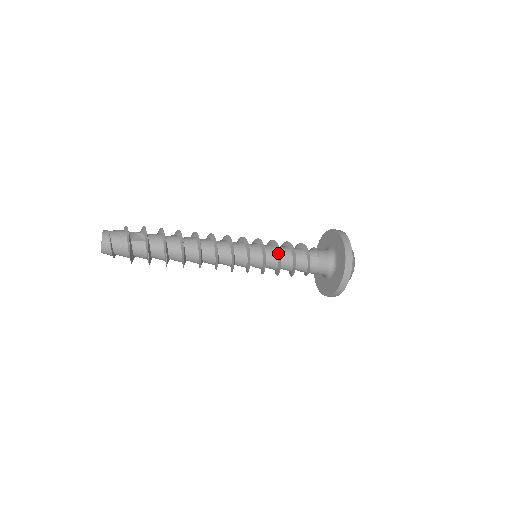
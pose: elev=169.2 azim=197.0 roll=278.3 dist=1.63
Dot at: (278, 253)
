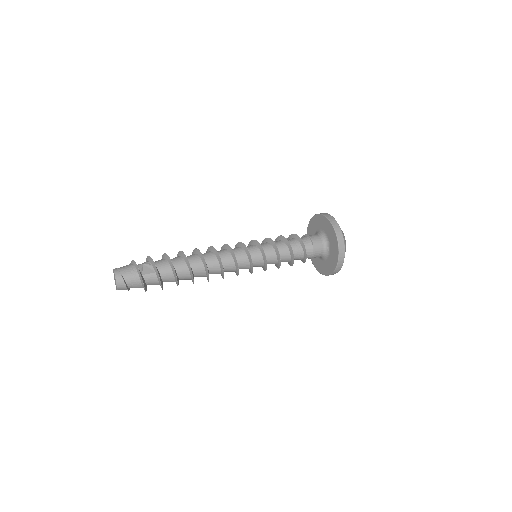
Dot at: (276, 252)
